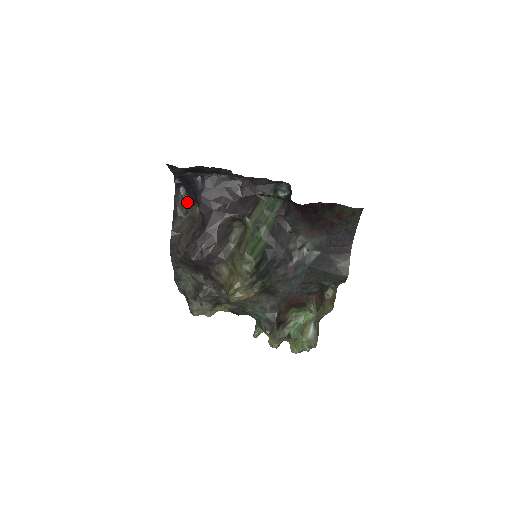
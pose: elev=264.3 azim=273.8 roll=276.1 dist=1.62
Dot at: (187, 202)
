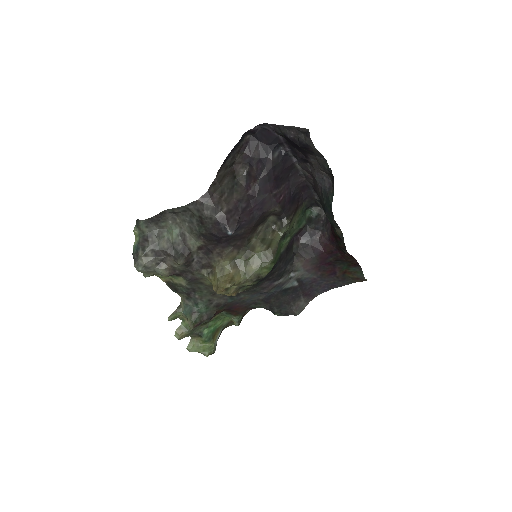
Dot at: (240, 155)
